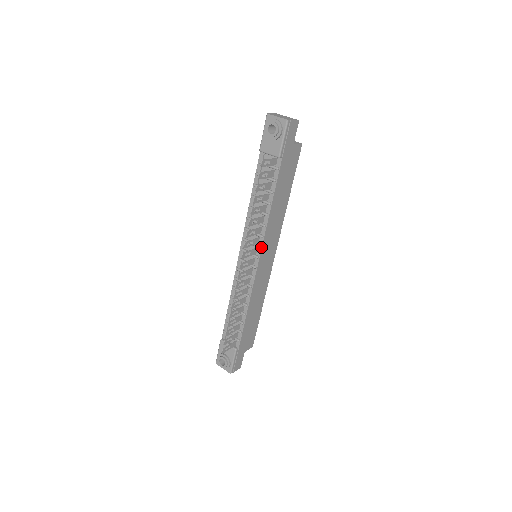
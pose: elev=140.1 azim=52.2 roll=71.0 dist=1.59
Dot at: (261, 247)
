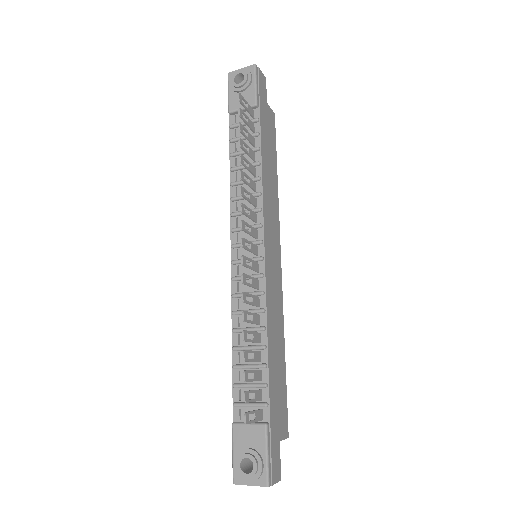
Dot at: (262, 225)
